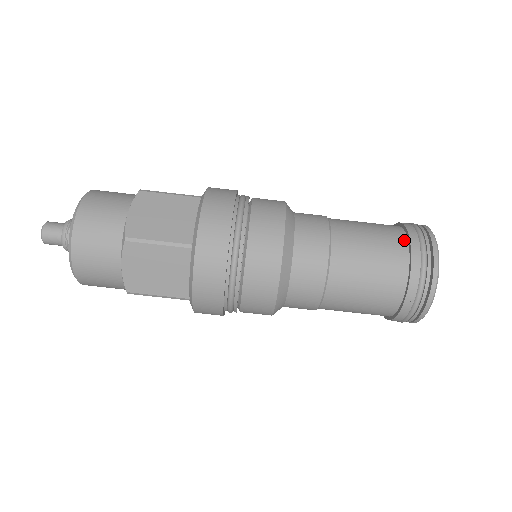
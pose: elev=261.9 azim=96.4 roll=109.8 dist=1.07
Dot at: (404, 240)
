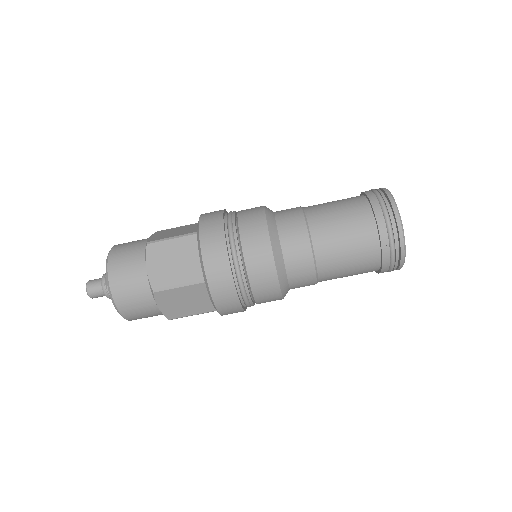
Dot at: (360, 196)
